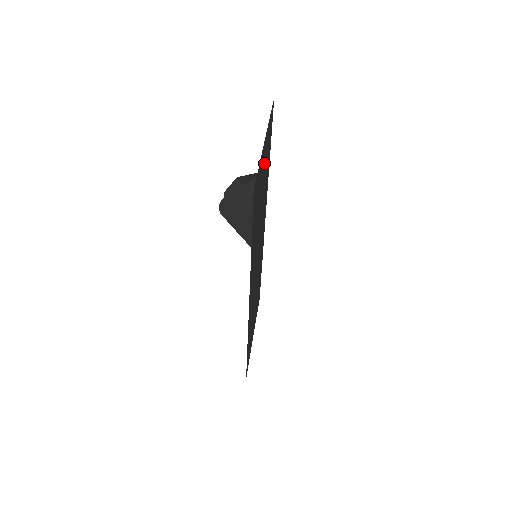
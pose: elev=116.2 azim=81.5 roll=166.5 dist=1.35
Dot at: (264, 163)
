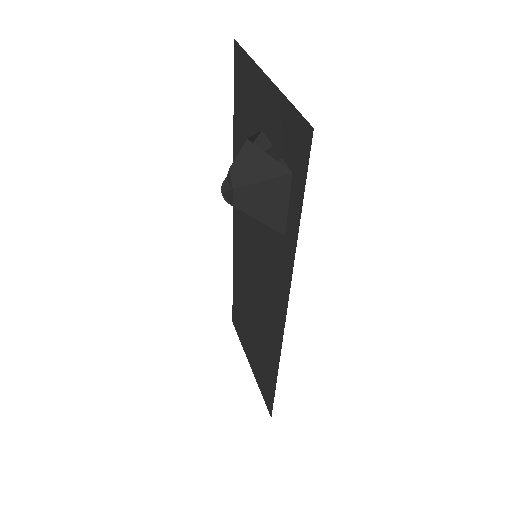
Dot at: (260, 119)
